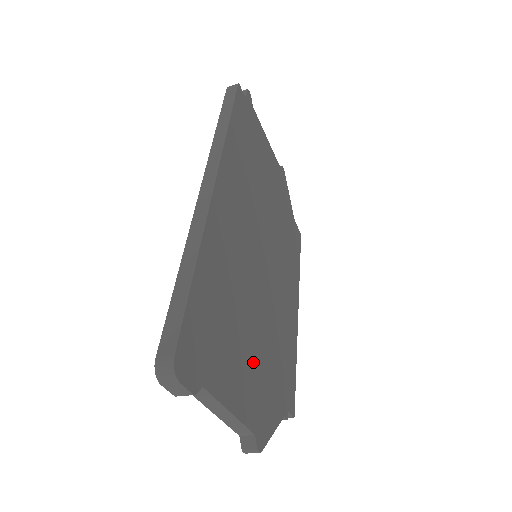
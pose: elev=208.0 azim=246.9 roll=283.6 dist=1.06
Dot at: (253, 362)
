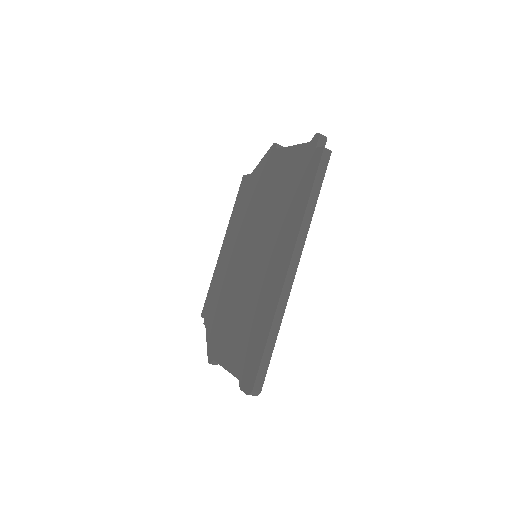
Dot at: occluded
